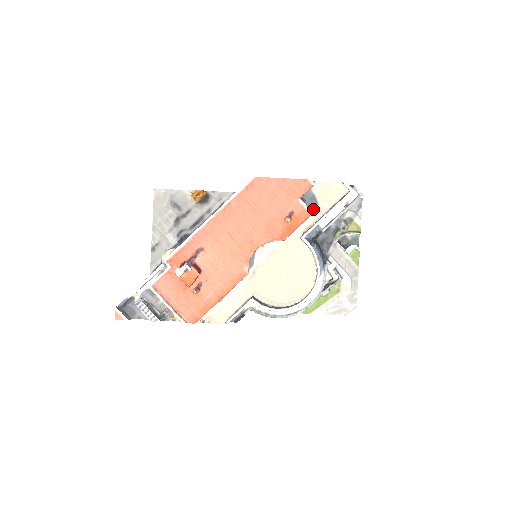
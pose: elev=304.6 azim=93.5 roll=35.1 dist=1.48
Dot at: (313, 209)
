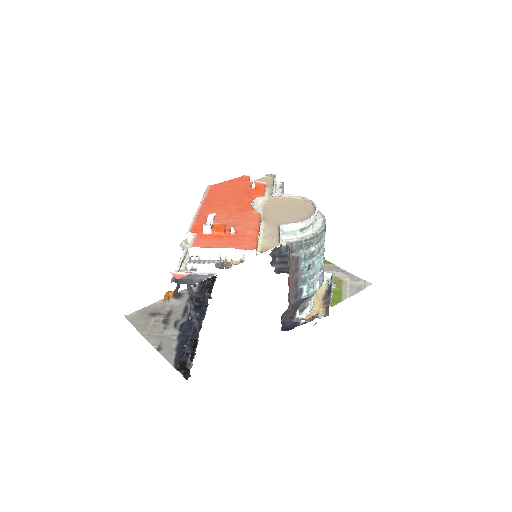
Dot at: occluded
